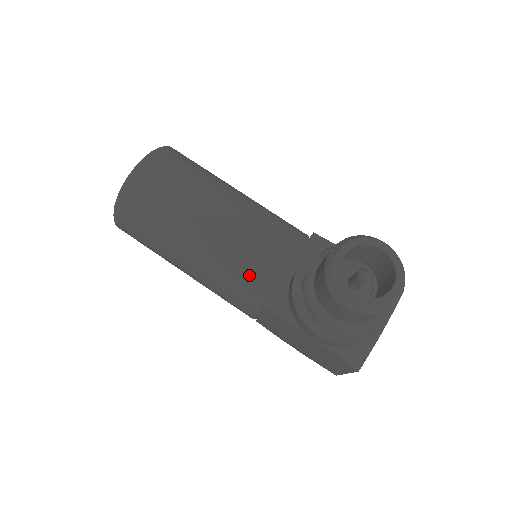
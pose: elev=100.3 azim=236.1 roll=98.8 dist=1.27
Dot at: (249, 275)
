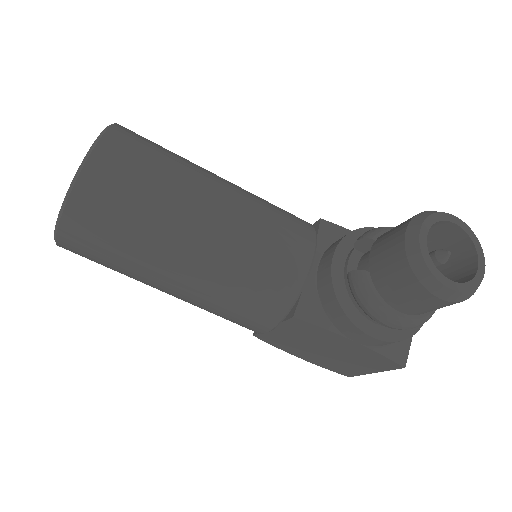
Dot at: (269, 280)
